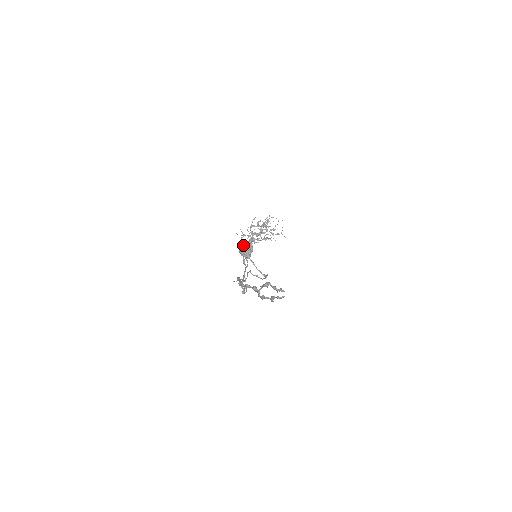
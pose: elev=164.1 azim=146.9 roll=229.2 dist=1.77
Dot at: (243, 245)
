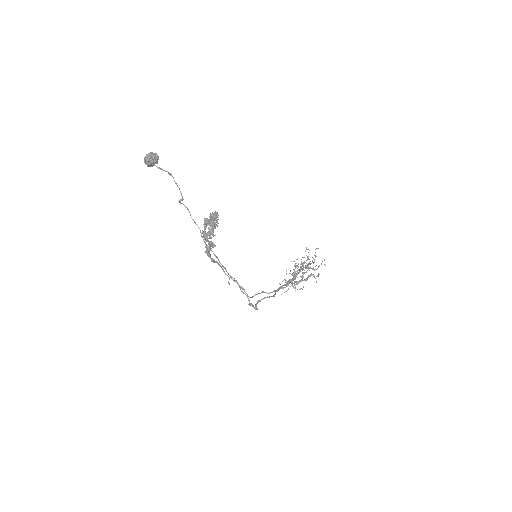
Dot at: occluded
